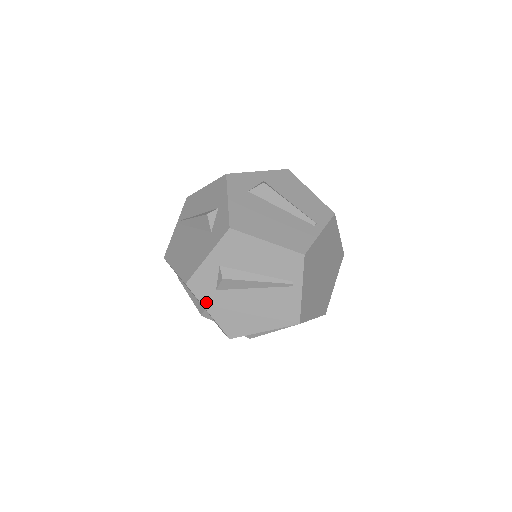
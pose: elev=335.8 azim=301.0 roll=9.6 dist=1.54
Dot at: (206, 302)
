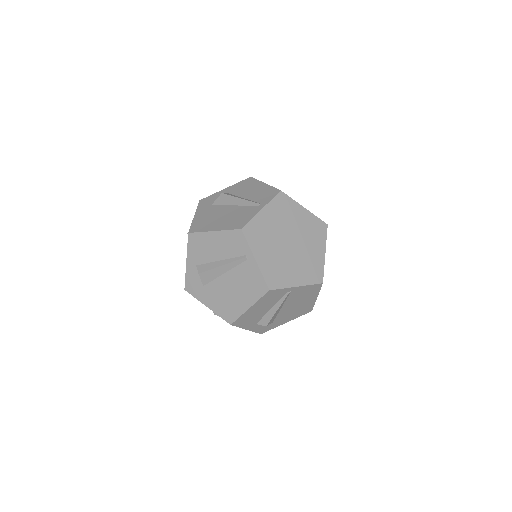
Dot at: (202, 299)
